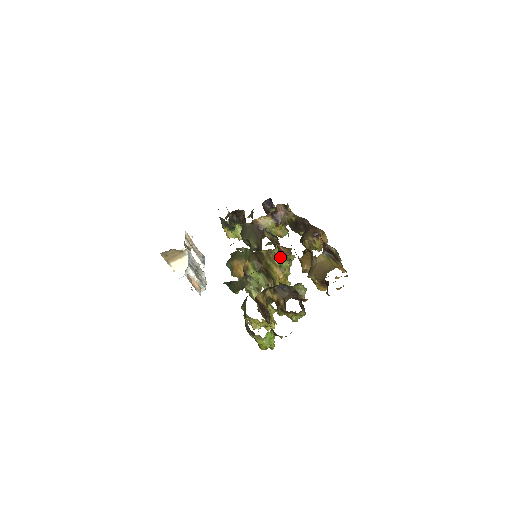
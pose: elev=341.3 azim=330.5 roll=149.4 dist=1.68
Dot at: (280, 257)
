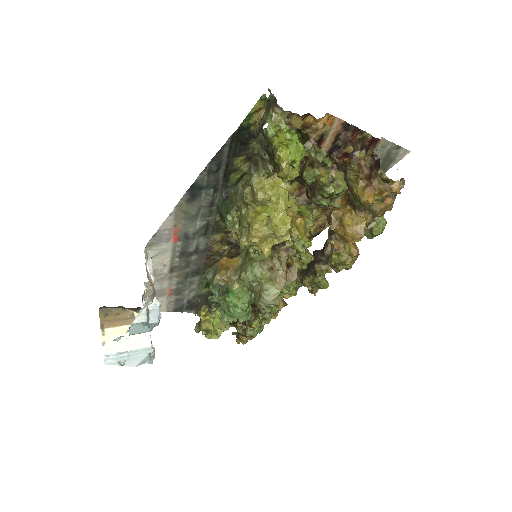
Dot at: (300, 204)
